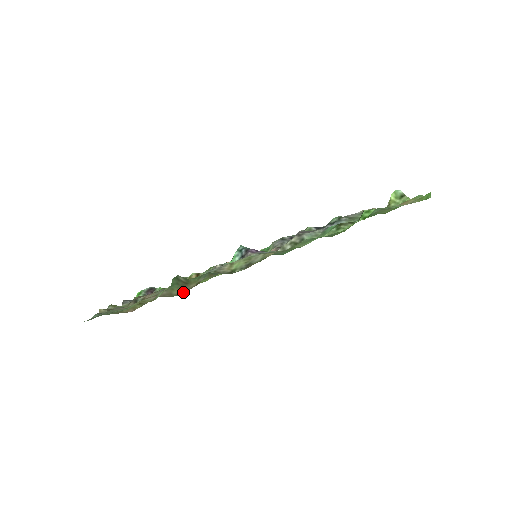
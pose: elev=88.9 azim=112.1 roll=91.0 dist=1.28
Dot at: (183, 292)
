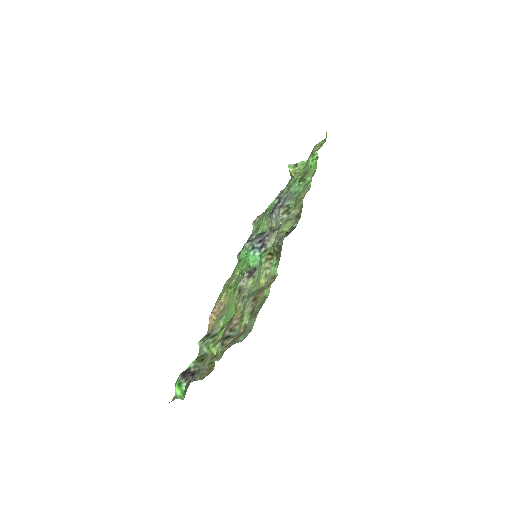
Dot at: occluded
